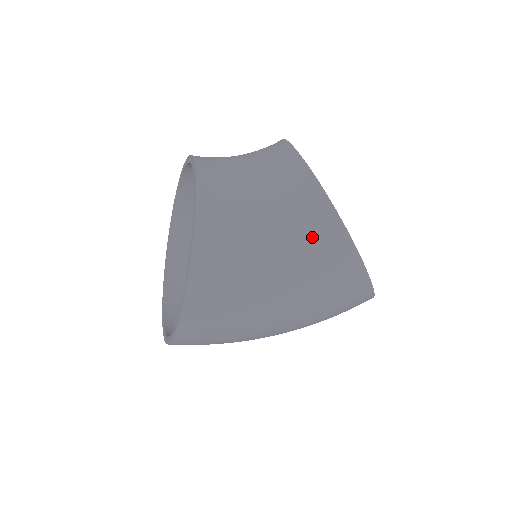
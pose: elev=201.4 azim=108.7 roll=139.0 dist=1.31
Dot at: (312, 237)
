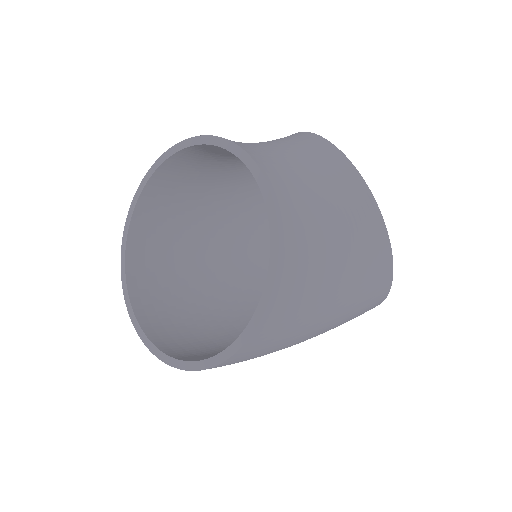
Dot at: (366, 273)
